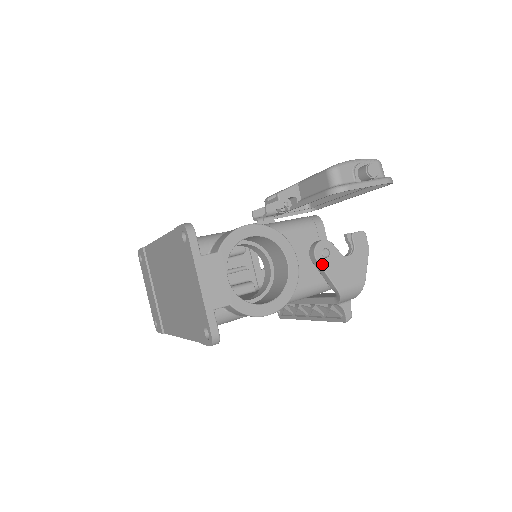
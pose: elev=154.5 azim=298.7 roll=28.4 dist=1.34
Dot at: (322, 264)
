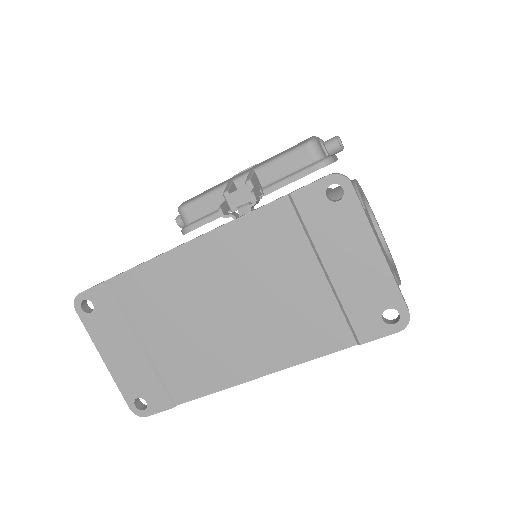
Dot at: occluded
